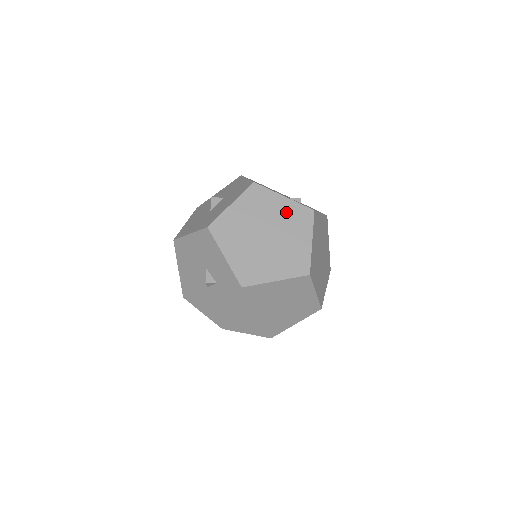
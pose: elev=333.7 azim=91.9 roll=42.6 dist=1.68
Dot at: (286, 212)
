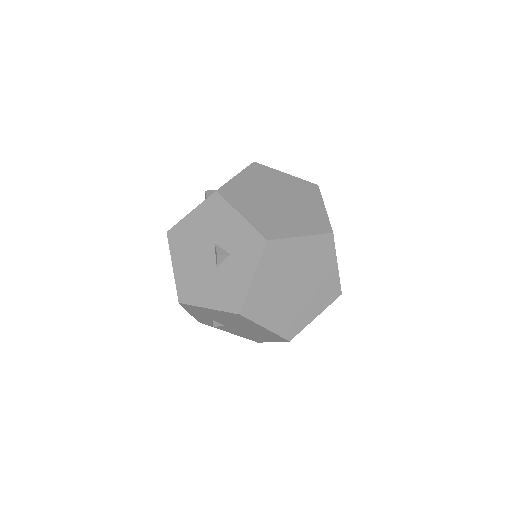
Dot at: (292, 184)
